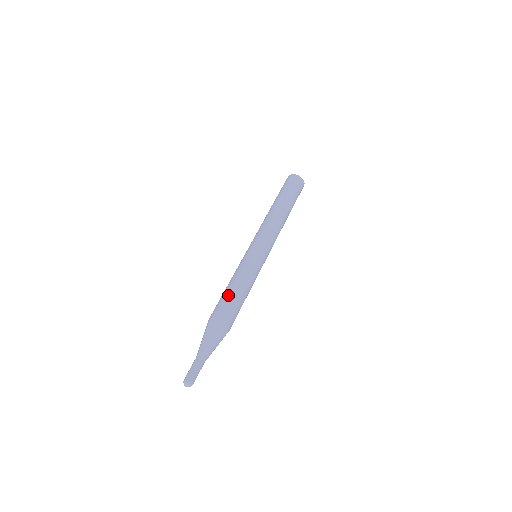
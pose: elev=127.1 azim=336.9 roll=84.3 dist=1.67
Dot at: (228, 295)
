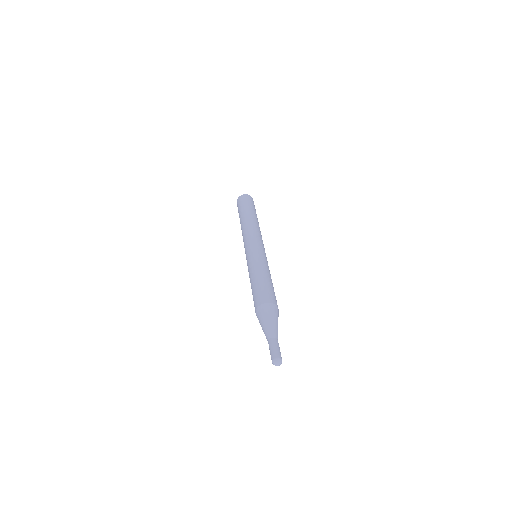
Dot at: (270, 284)
